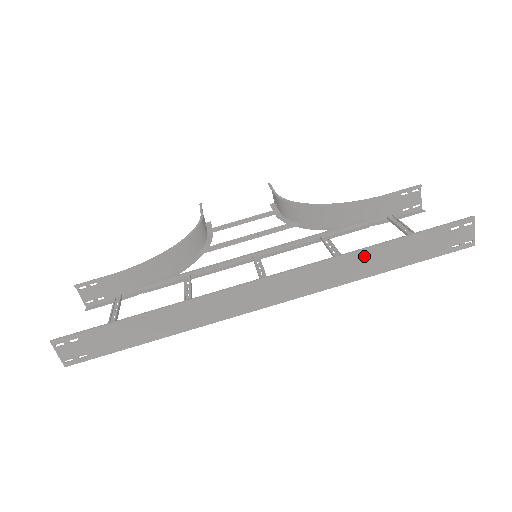
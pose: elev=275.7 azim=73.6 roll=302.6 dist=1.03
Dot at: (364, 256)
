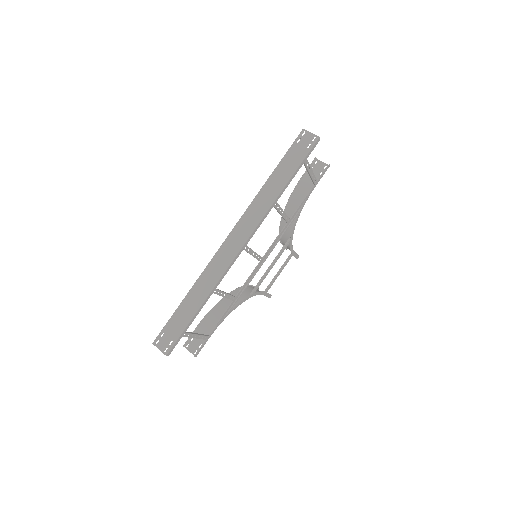
Dot at: (266, 188)
